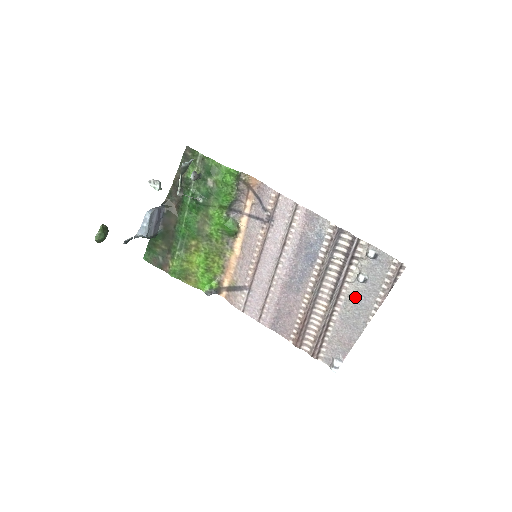
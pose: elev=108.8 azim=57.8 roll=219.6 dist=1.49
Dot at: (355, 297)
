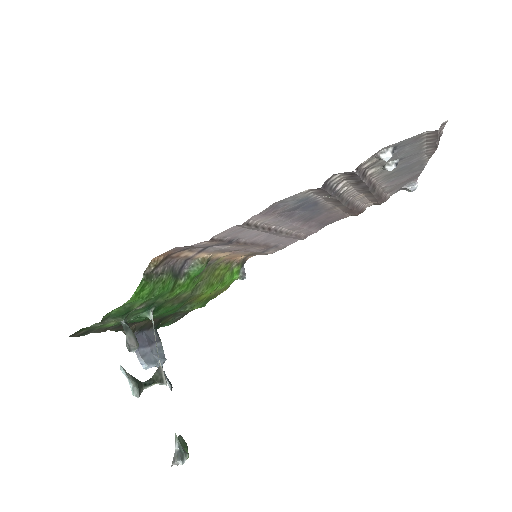
Dot at: (394, 171)
